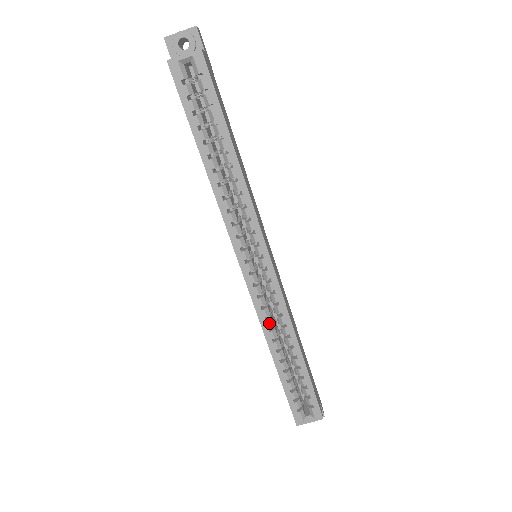
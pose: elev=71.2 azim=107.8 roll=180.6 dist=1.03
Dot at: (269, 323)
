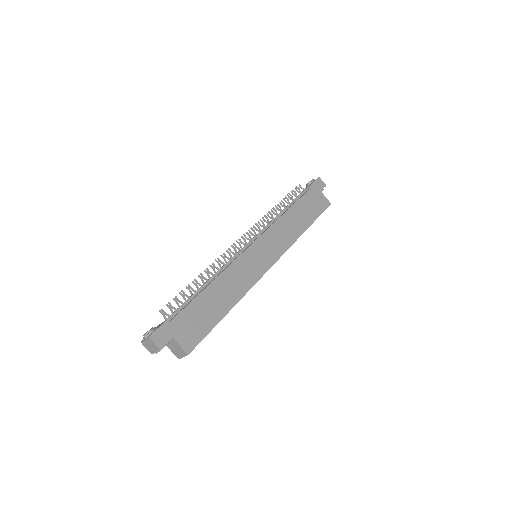
Dot at: occluded
